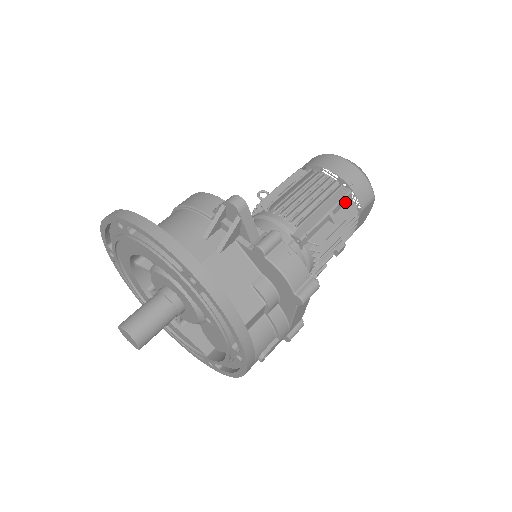
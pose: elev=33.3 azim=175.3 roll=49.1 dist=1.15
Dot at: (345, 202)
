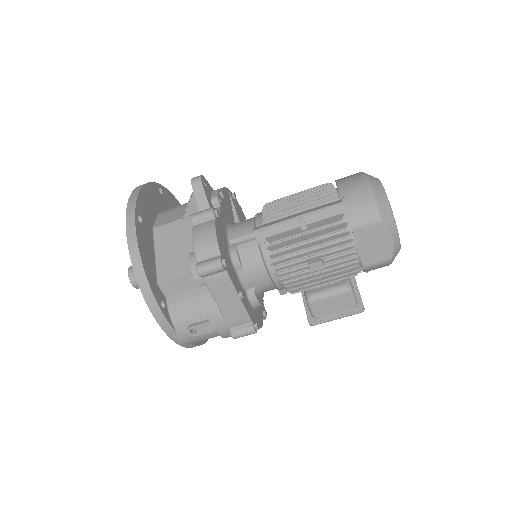
Dot at: (331, 214)
